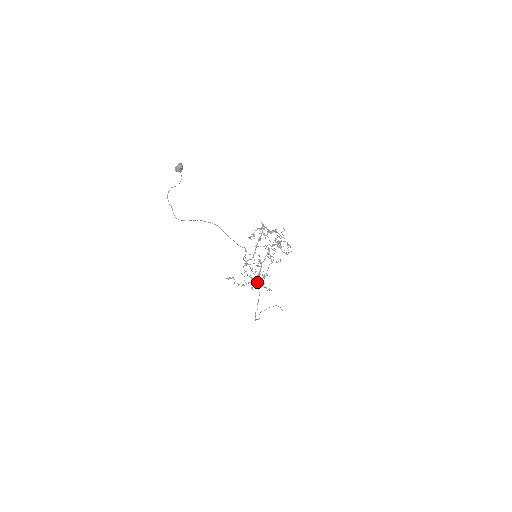
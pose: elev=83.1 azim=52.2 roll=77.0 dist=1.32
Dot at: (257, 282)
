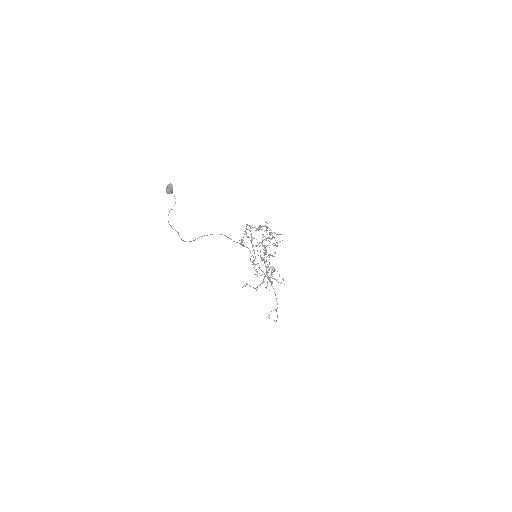
Dot at: (268, 279)
